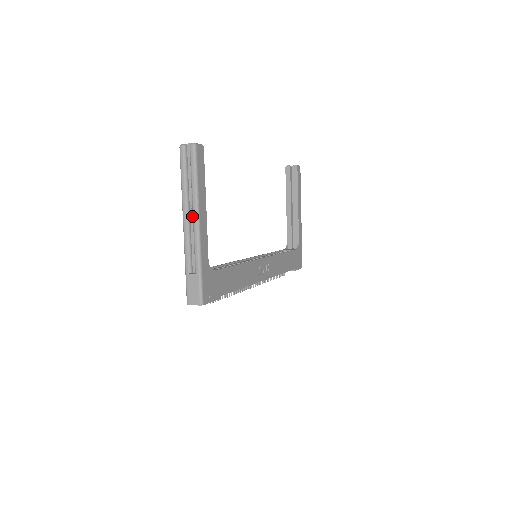
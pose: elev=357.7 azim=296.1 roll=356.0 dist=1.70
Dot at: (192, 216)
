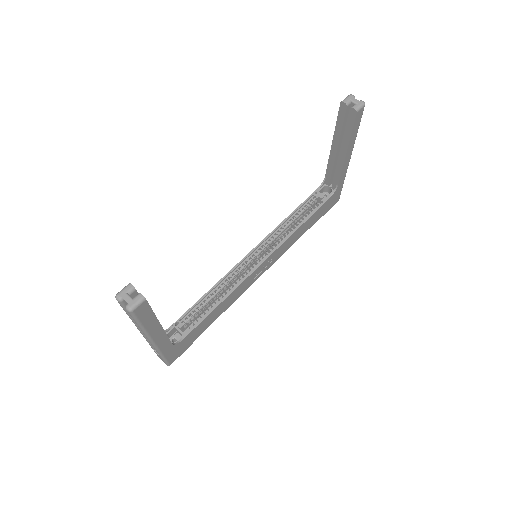
Dot at: occluded
